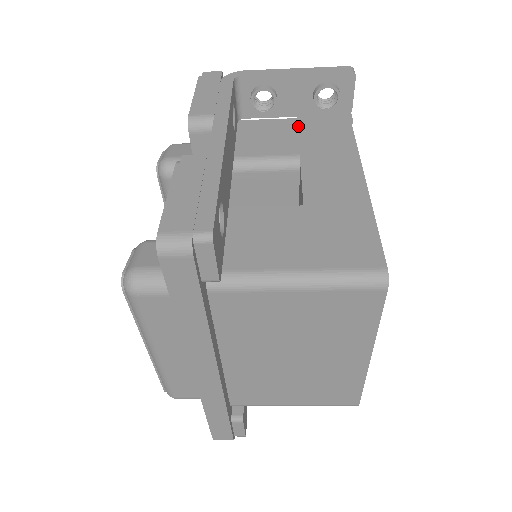
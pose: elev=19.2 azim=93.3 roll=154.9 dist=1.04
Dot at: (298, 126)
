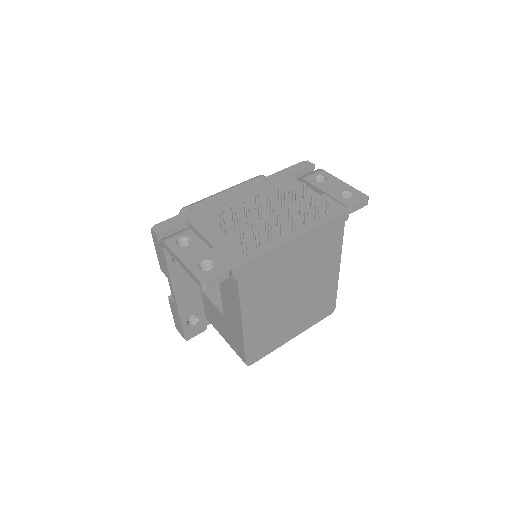
Dot at: occluded
